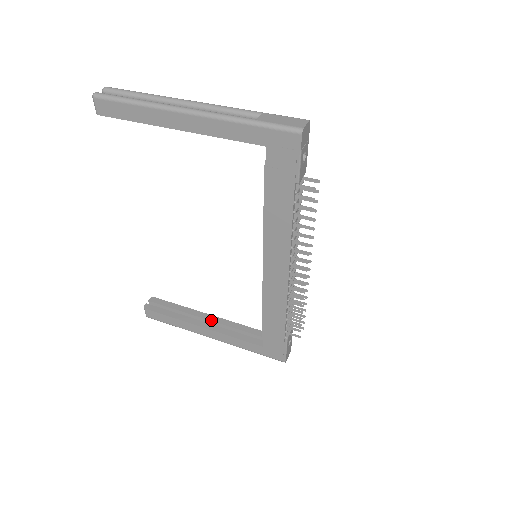
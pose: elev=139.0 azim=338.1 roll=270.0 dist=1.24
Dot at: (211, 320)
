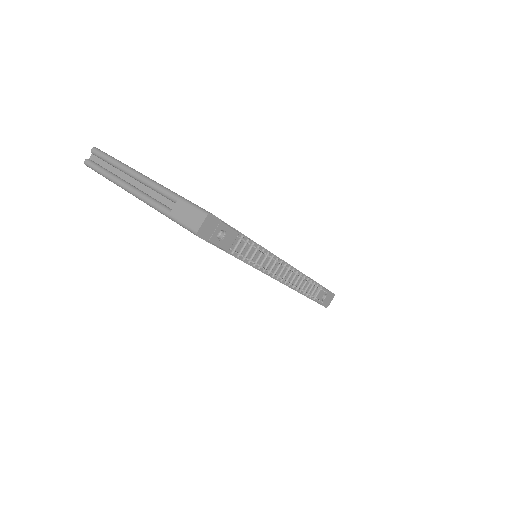
Dot at: occluded
